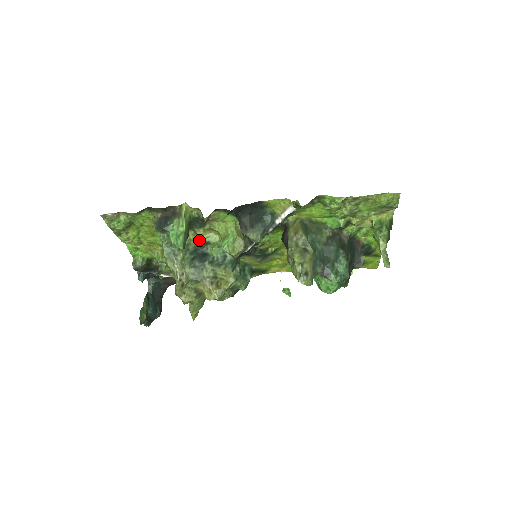
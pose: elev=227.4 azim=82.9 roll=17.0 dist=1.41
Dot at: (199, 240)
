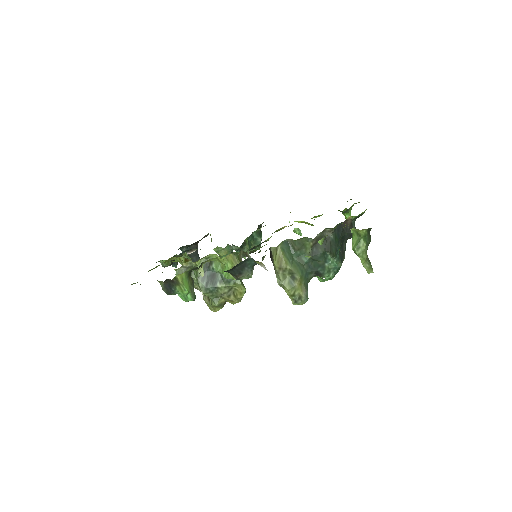
Dot at: occluded
